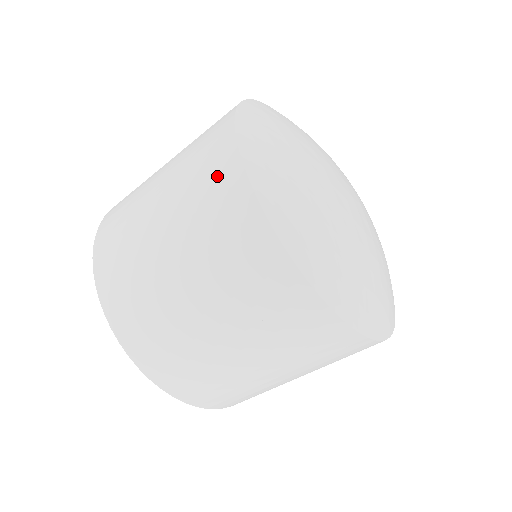
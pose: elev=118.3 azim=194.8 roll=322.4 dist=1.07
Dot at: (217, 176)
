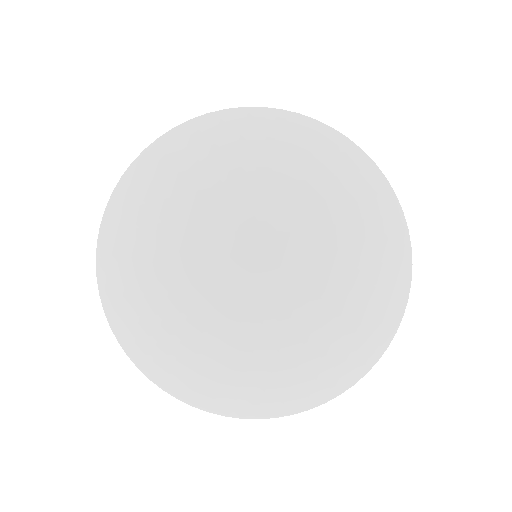
Dot at: occluded
